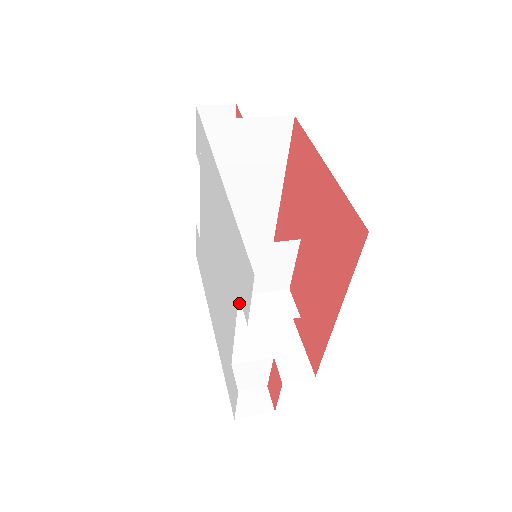
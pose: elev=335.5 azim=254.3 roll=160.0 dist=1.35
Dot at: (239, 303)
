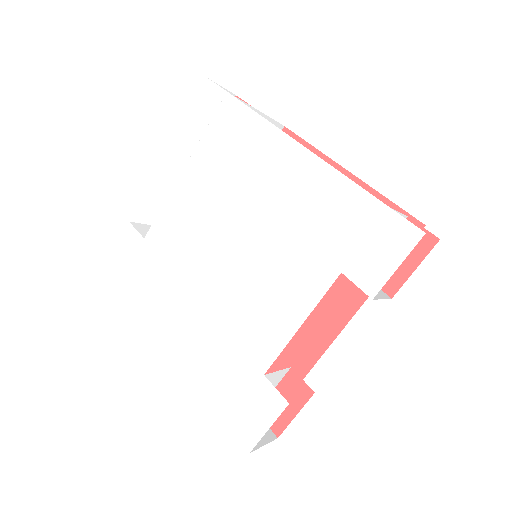
Dot at: occluded
